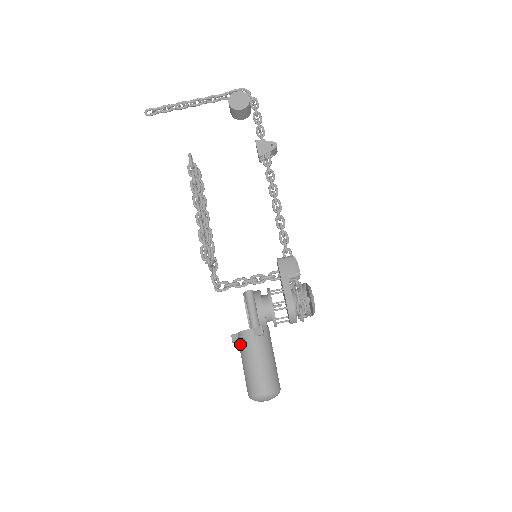
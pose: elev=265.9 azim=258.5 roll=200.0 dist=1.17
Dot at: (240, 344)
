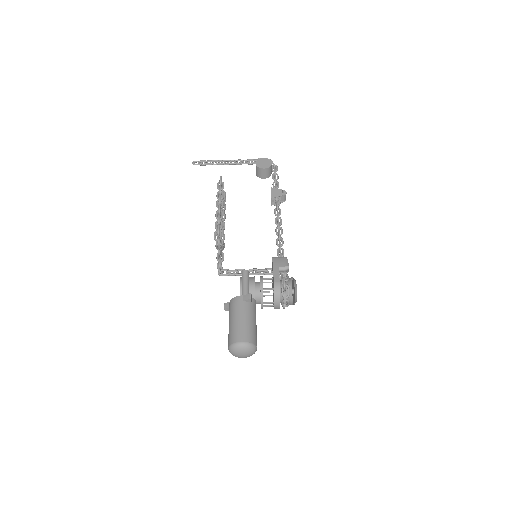
Dot at: (230, 308)
